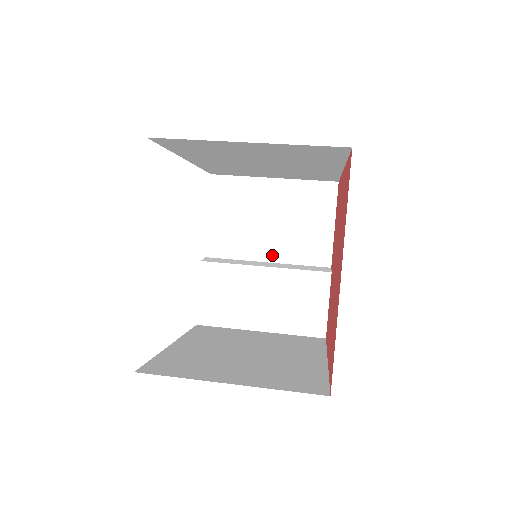
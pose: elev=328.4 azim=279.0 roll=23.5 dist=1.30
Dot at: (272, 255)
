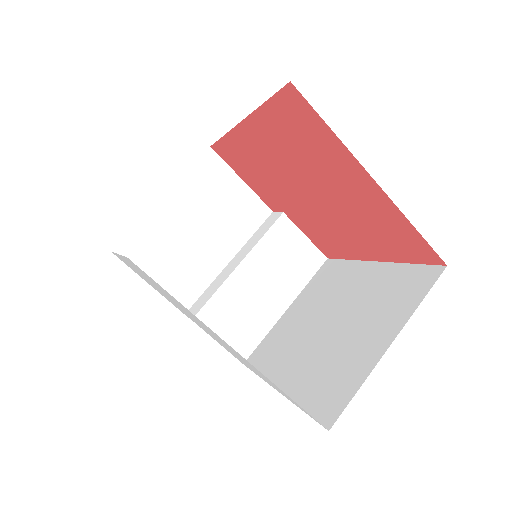
Dot at: (227, 252)
